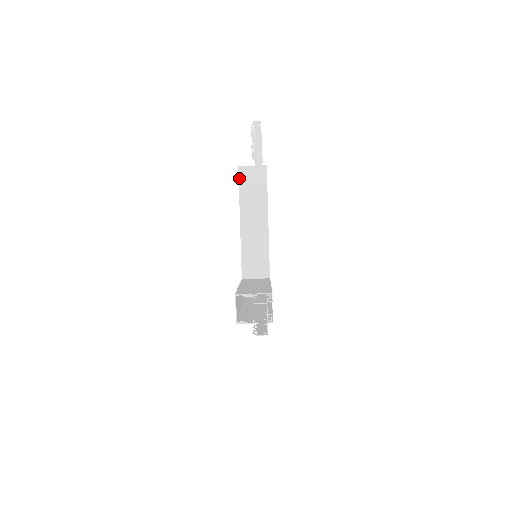
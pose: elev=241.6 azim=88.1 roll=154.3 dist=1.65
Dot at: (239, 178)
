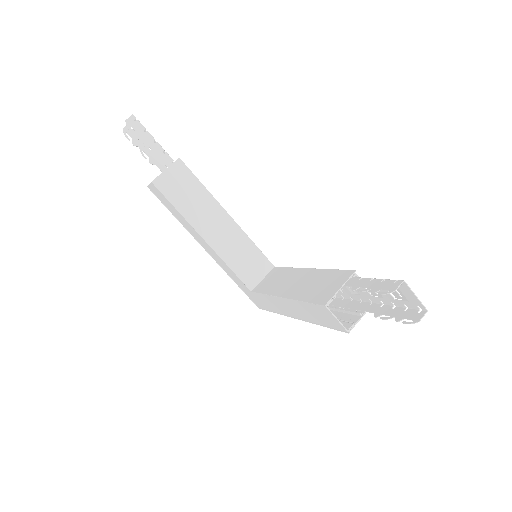
Dot at: (163, 194)
